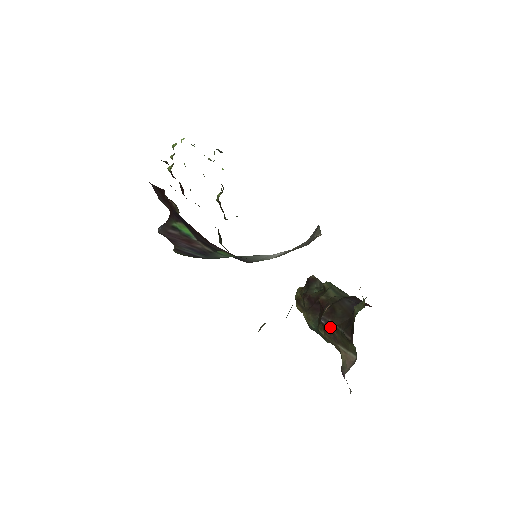
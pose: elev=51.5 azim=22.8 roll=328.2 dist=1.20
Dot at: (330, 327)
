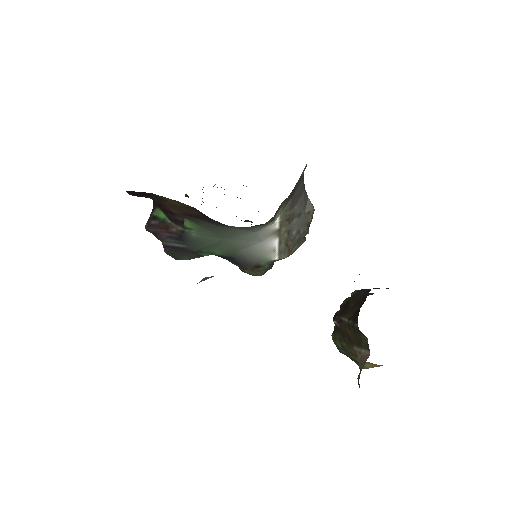
Dot at: (343, 326)
